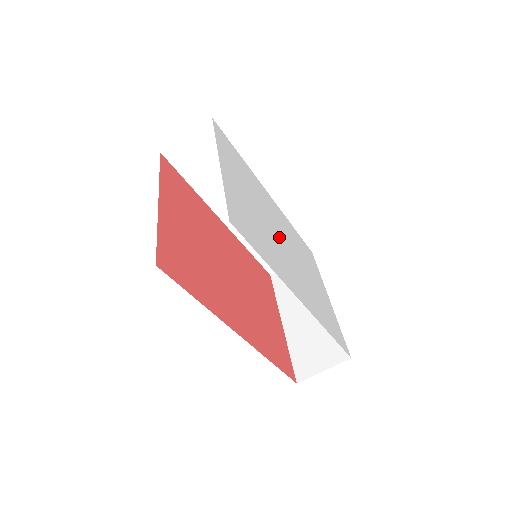
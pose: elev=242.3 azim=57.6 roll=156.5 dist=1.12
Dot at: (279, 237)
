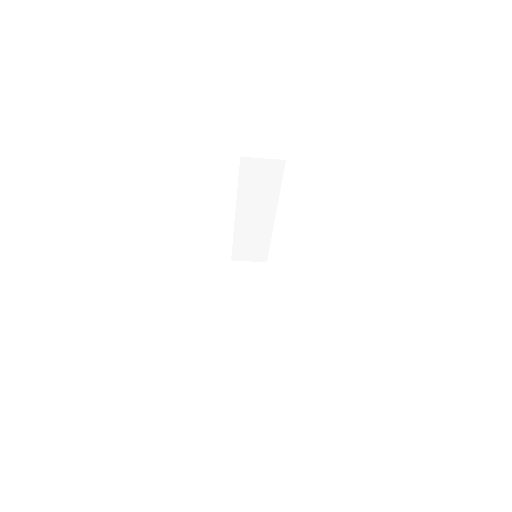
Dot at: occluded
